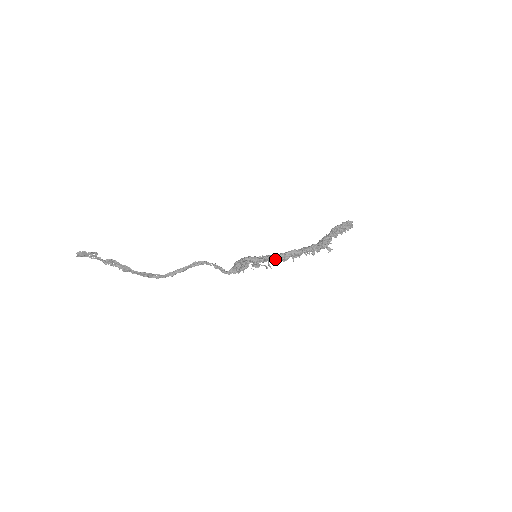
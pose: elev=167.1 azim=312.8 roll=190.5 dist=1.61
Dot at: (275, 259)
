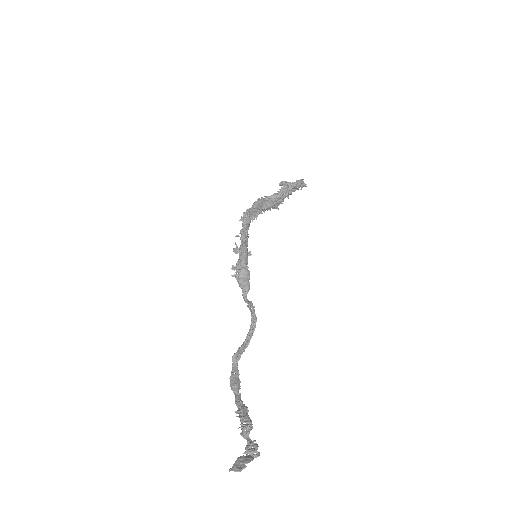
Dot at: occluded
